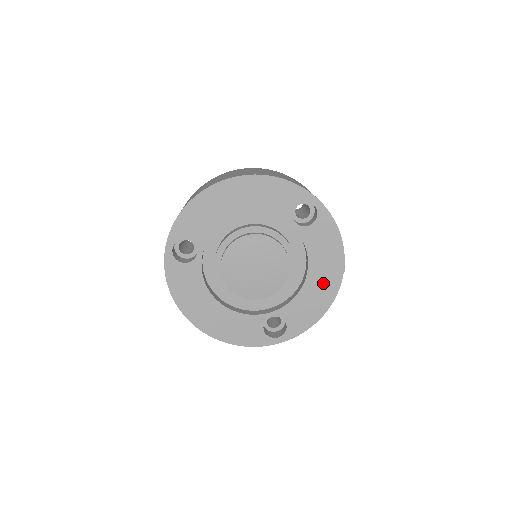
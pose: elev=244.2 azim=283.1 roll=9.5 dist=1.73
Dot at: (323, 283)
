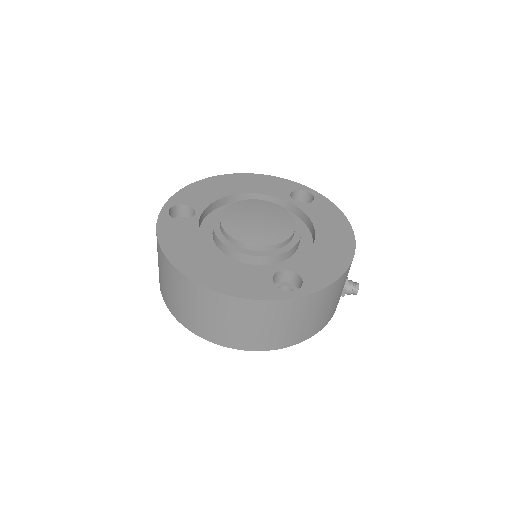
Dot at: (335, 244)
